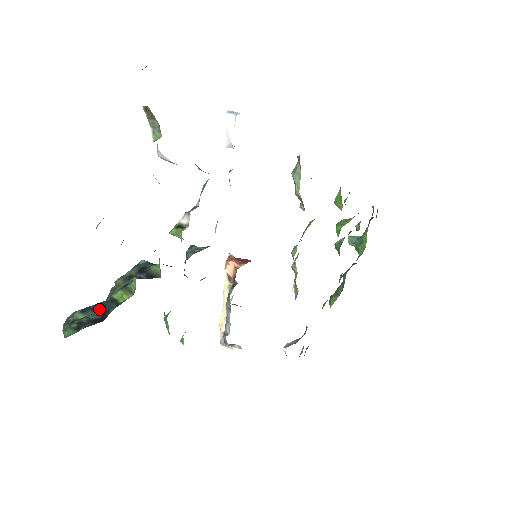
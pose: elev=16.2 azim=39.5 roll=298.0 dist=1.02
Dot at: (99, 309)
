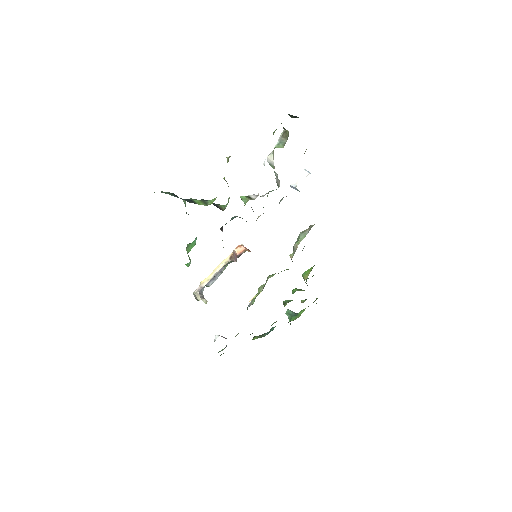
Dot at: (183, 199)
